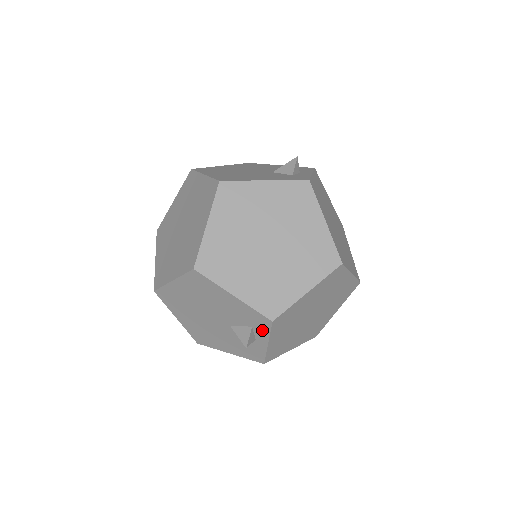
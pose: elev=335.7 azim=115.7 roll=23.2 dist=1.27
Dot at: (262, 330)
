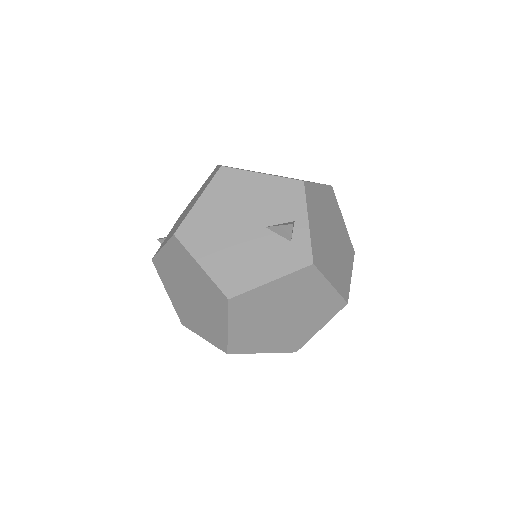
Dot at: occluded
